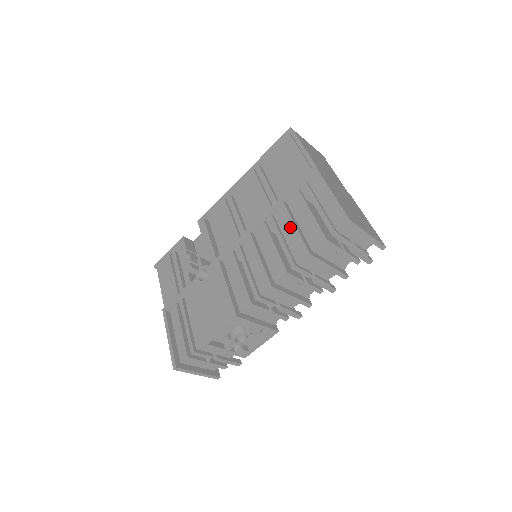
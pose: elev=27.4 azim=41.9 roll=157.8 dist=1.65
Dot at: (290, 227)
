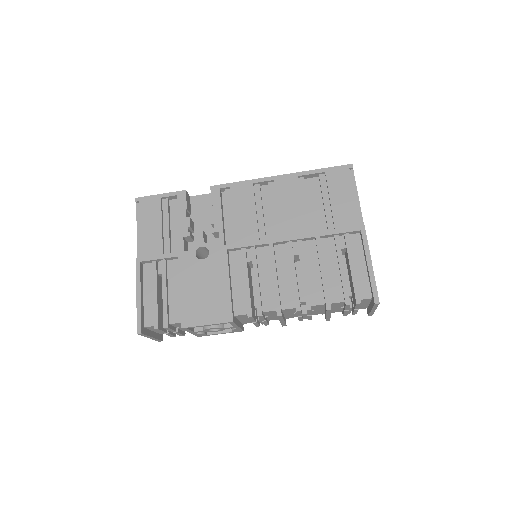
Dot at: (316, 265)
